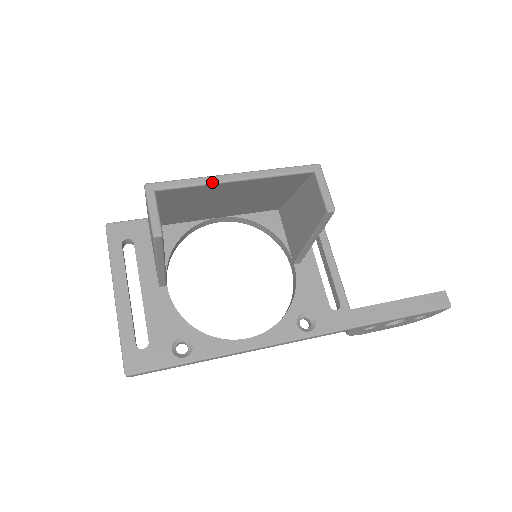
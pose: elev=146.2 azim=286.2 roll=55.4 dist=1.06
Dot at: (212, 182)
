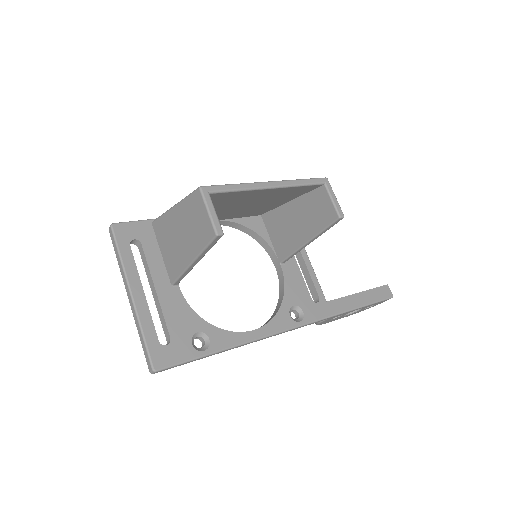
Dot at: (253, 188)
